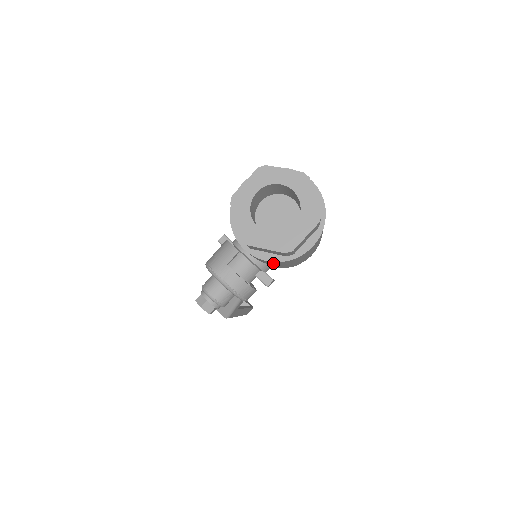
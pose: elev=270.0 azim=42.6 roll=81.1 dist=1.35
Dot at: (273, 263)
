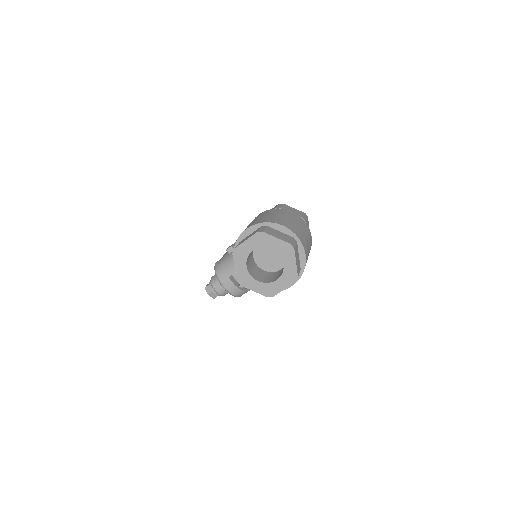
Dot at: occluded
